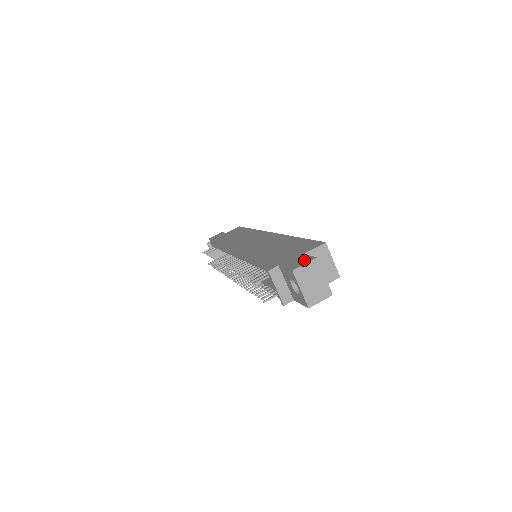
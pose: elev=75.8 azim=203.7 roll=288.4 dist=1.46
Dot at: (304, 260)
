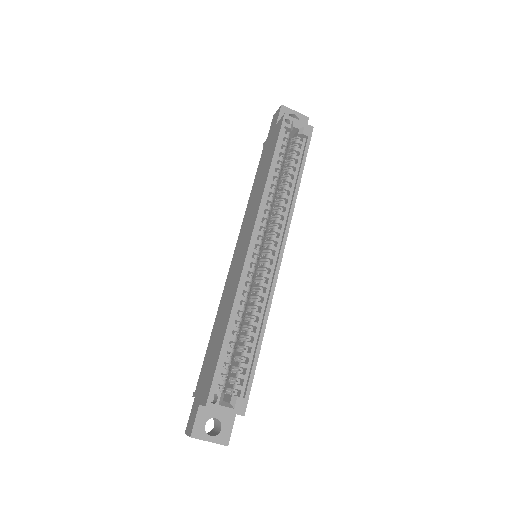
Dot at: (191, 425)
